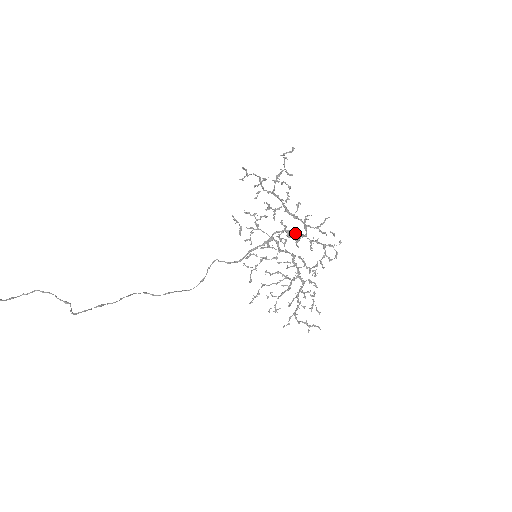
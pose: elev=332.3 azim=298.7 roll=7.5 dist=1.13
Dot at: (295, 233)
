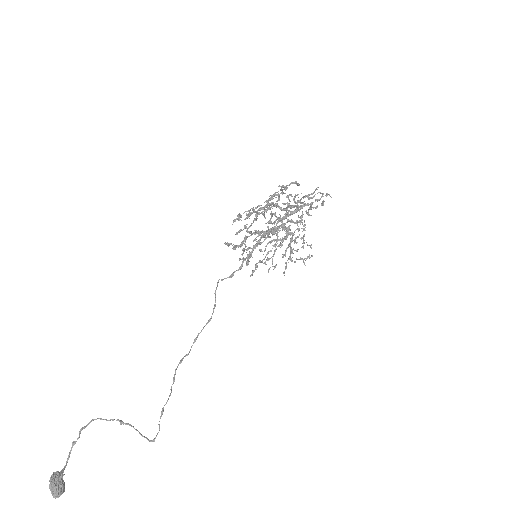
Dot at: (287, 216)
